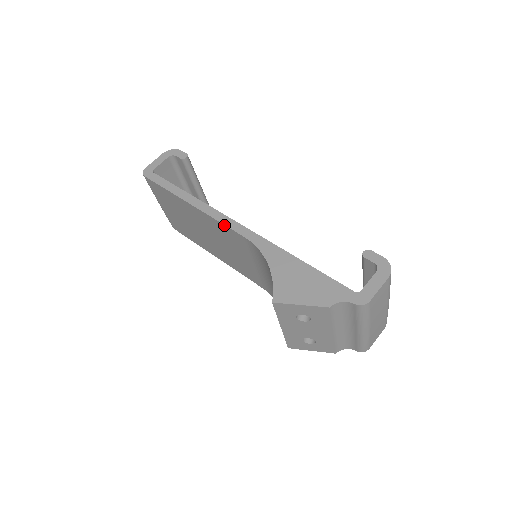
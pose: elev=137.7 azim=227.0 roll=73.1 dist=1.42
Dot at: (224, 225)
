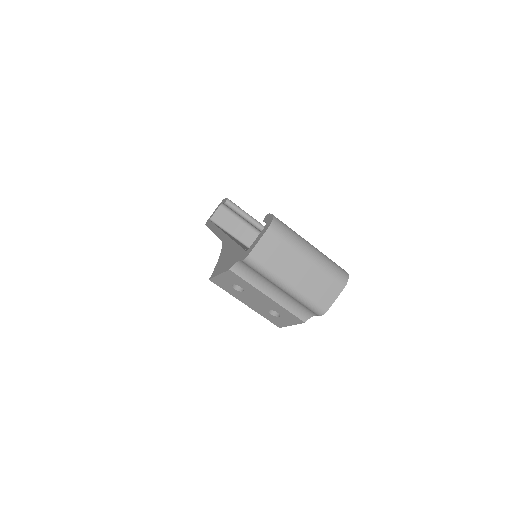
Dot at: occluded
